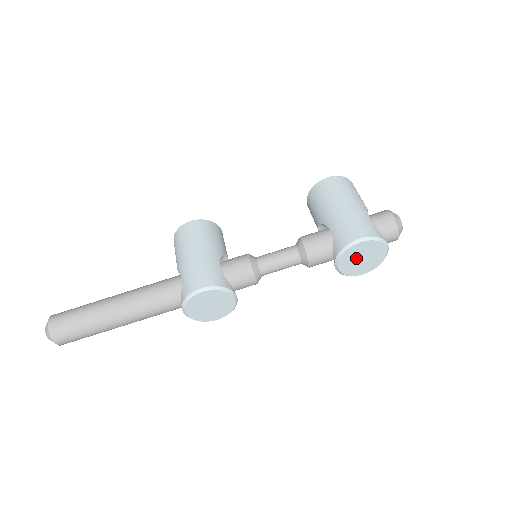
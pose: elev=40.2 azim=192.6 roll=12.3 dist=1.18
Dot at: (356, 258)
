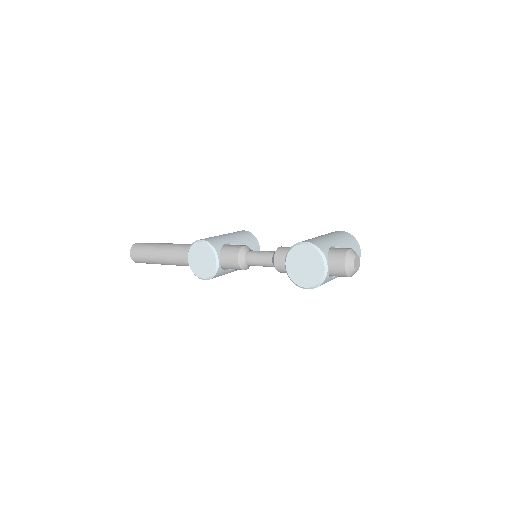
Dot at: (300, 262)
